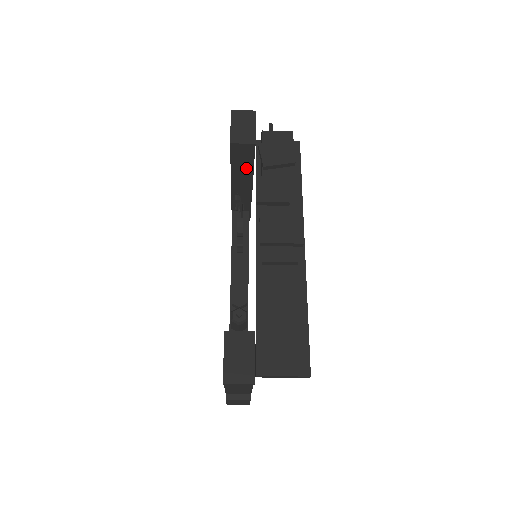
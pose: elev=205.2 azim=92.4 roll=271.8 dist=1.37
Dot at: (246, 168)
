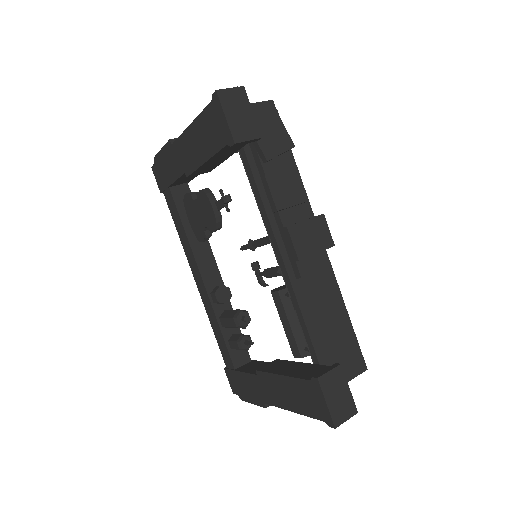
Dot at: (225, 155)
